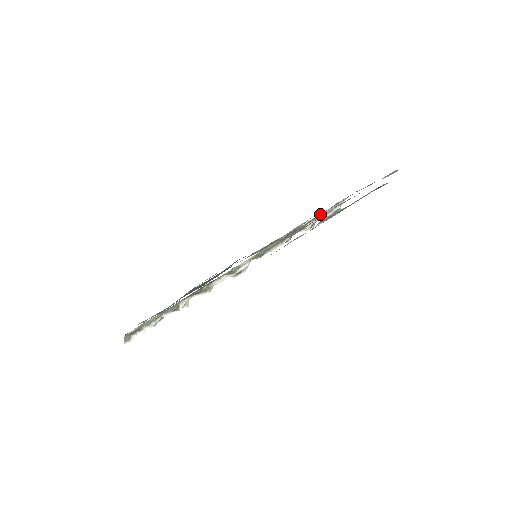
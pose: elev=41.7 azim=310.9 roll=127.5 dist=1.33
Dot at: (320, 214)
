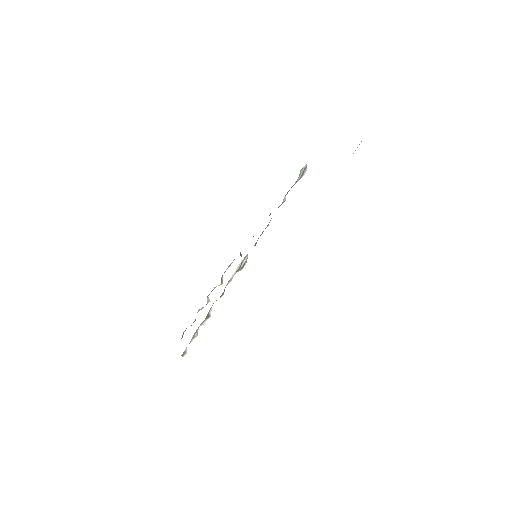
Dot at: occluded
